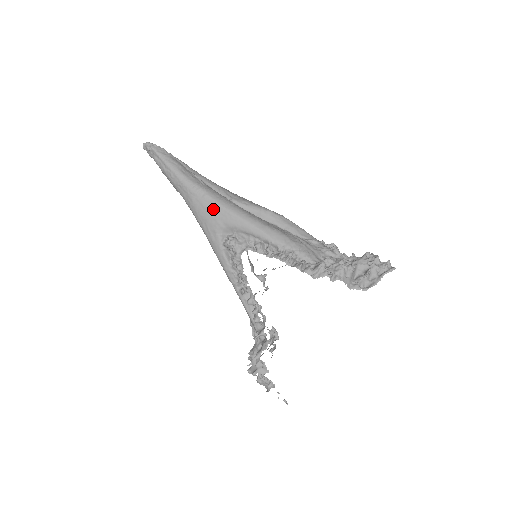
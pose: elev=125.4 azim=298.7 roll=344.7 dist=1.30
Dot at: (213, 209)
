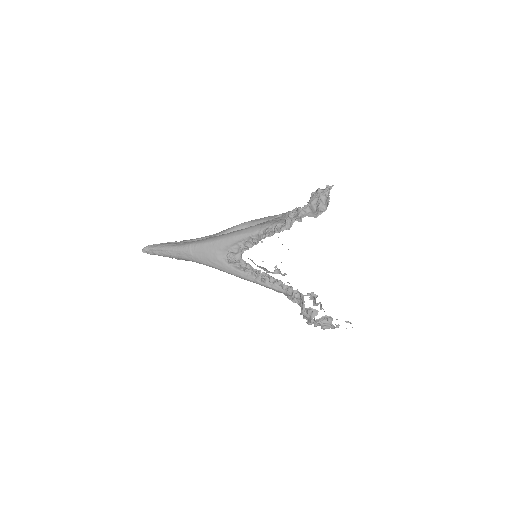
Dot at: (206, 248)
